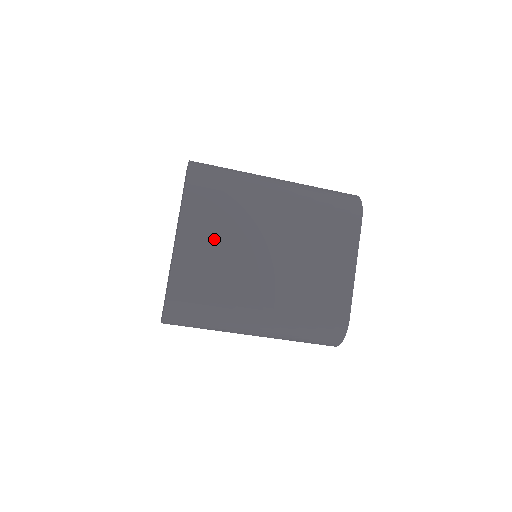
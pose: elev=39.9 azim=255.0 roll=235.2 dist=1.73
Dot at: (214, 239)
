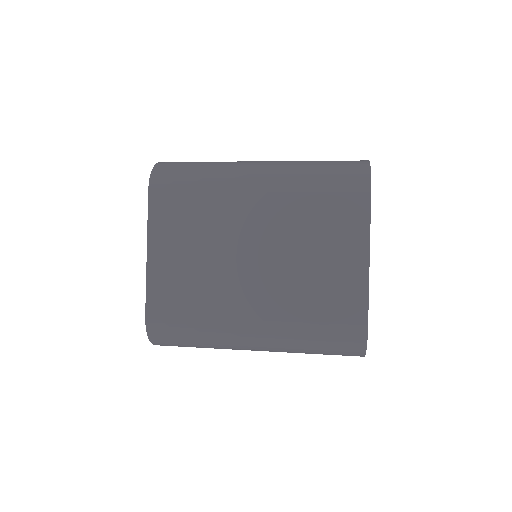
Dot at: (187, 249)
